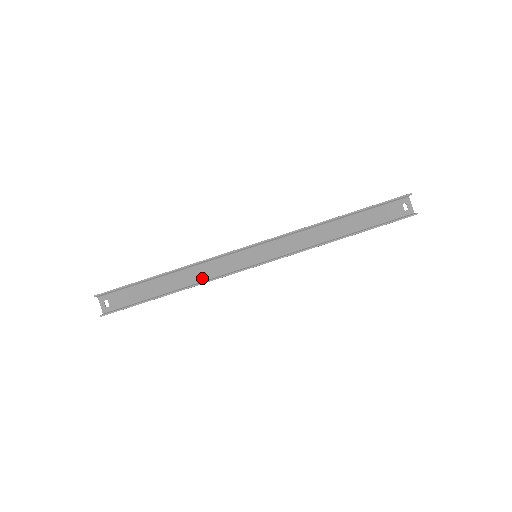
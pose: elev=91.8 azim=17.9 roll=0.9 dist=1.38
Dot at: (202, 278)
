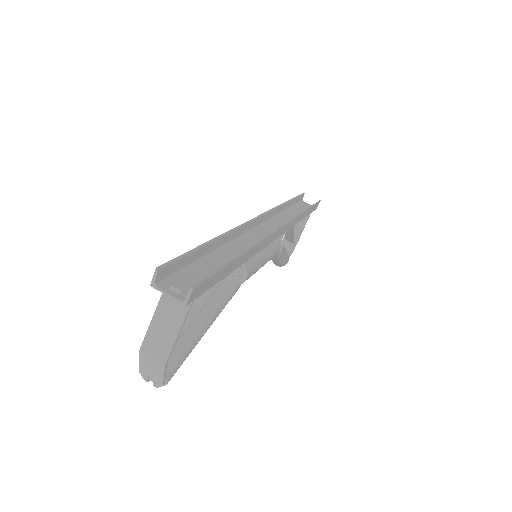
Dot at: occluded
